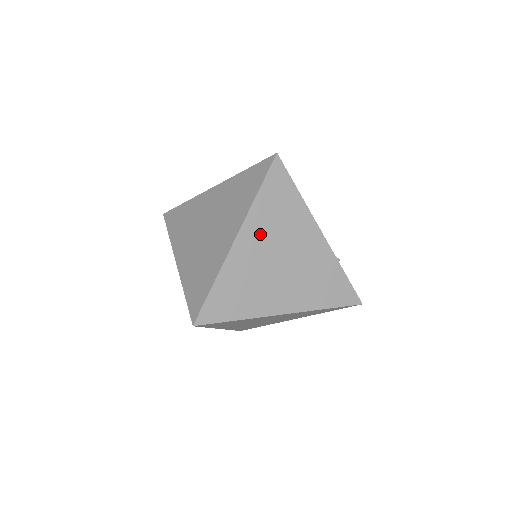
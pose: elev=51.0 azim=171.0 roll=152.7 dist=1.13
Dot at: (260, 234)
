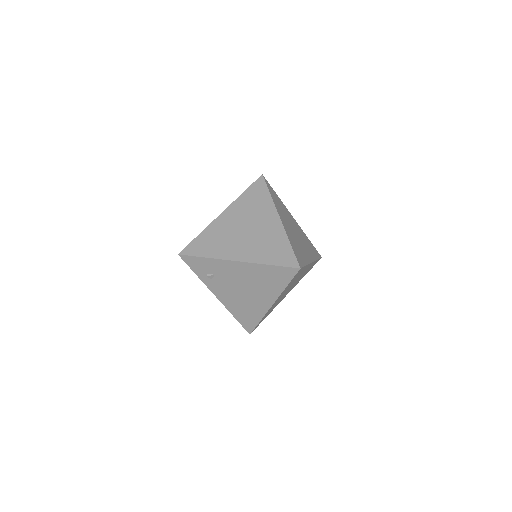
Dot at: (283, 216)
